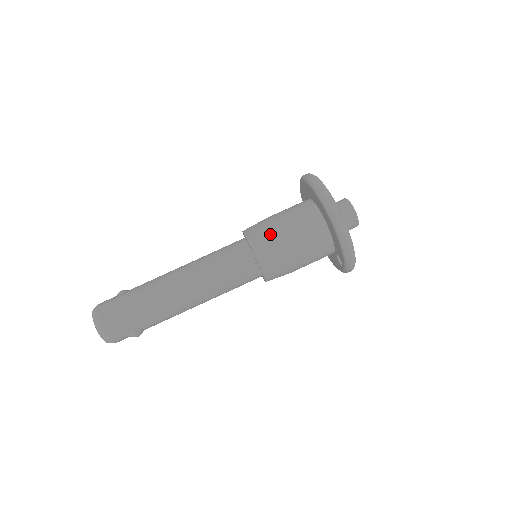
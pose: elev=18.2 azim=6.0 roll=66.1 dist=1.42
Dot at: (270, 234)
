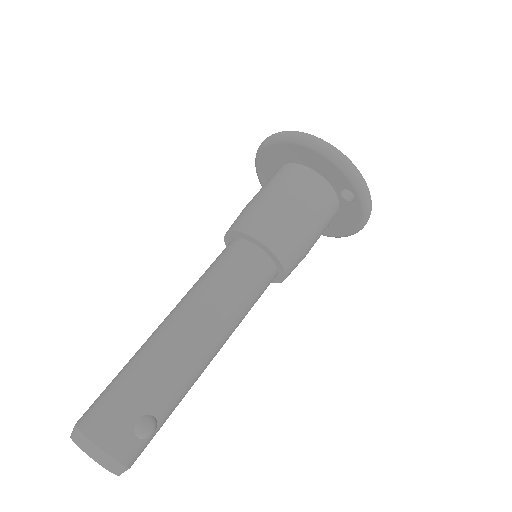
Dot at: (250, 208)
